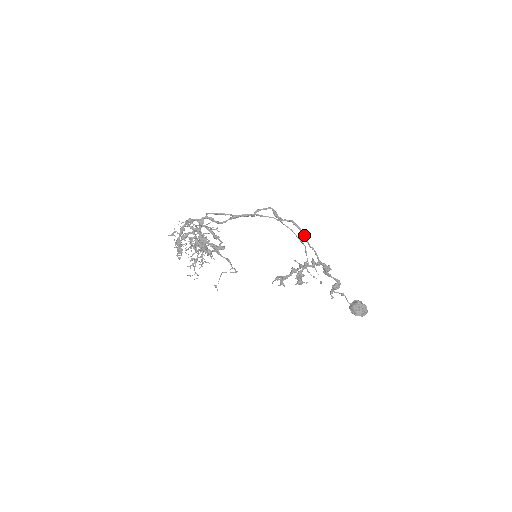
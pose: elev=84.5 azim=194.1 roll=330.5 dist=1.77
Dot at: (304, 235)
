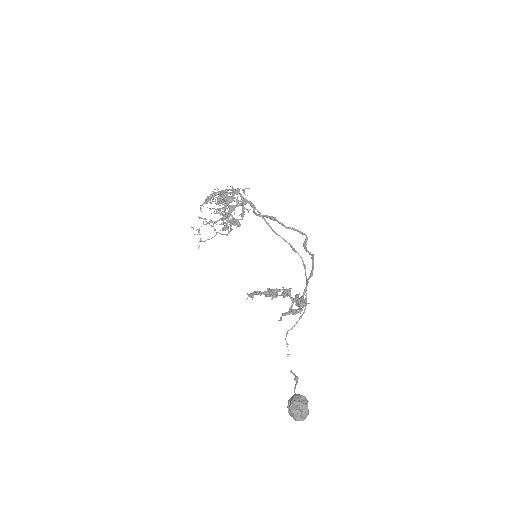
Dot at: (312, 271)
